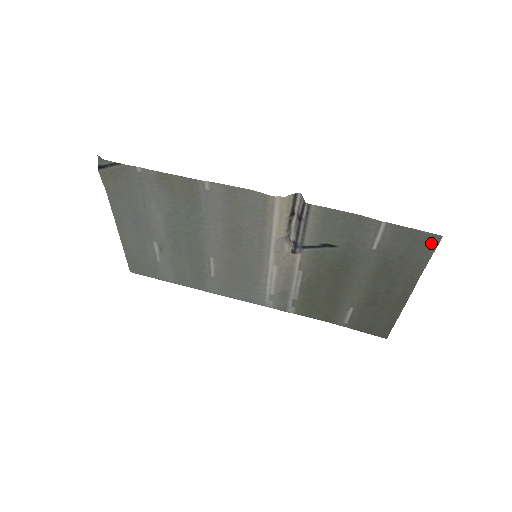
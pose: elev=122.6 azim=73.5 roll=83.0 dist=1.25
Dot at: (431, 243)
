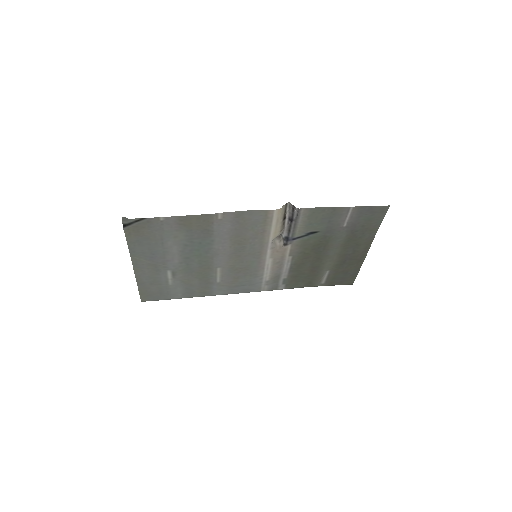
Dot at: (383, 212)
